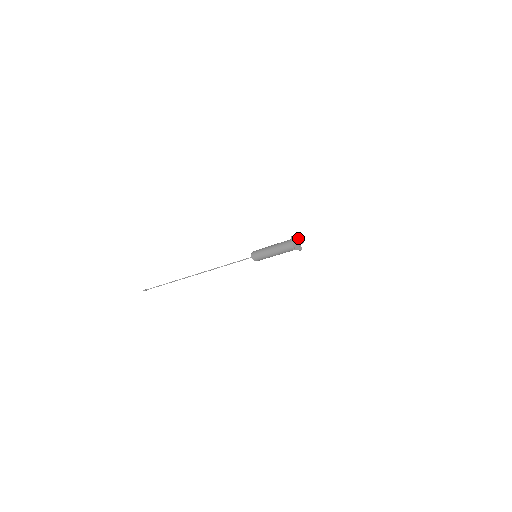
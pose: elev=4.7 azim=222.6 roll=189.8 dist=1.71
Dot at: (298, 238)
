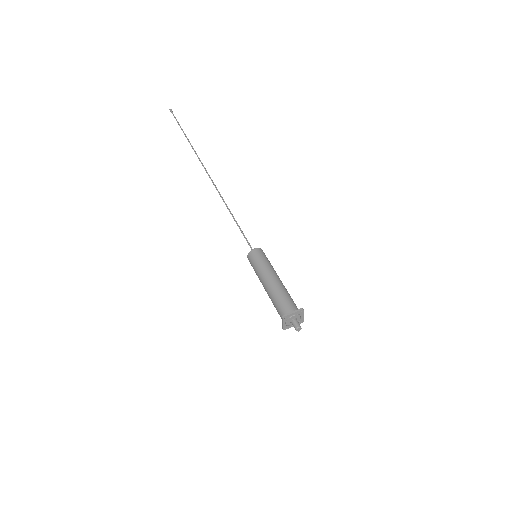
Dot at: (299, 312)
